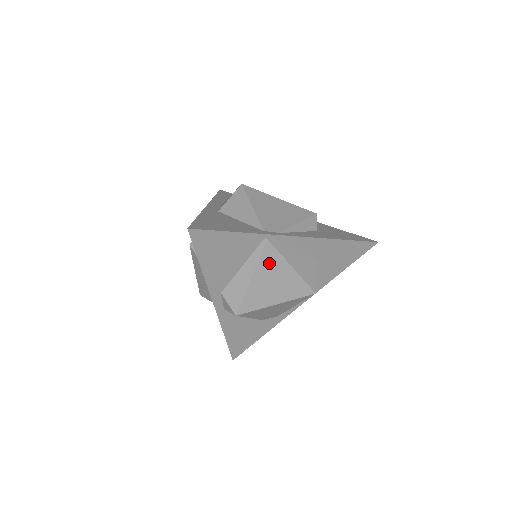
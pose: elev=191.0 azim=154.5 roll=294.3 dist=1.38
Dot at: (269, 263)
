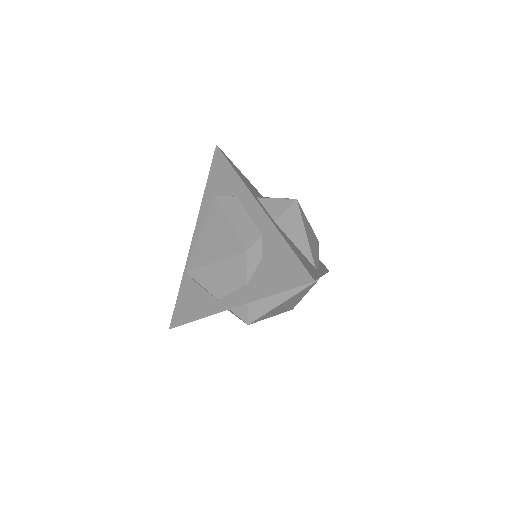
Dot at: (301, 293)
